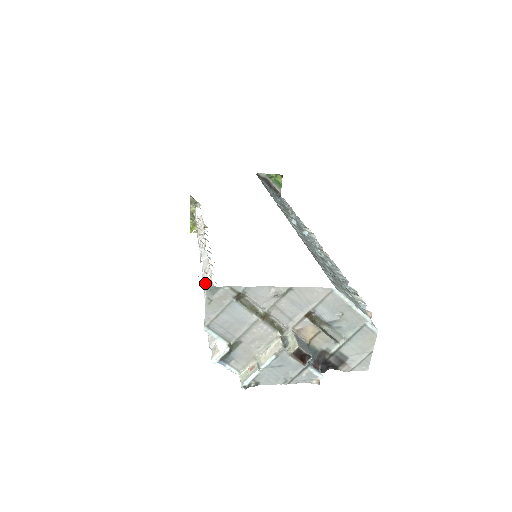
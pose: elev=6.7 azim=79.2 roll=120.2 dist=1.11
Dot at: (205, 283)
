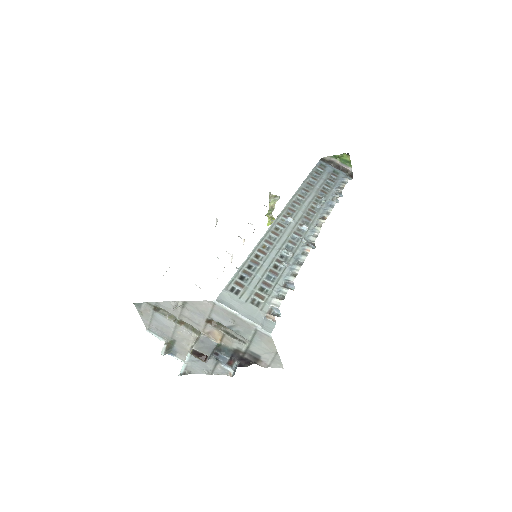
Dot at: occluded
